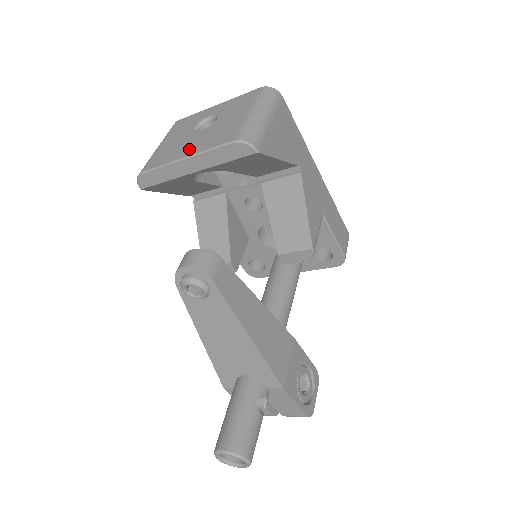
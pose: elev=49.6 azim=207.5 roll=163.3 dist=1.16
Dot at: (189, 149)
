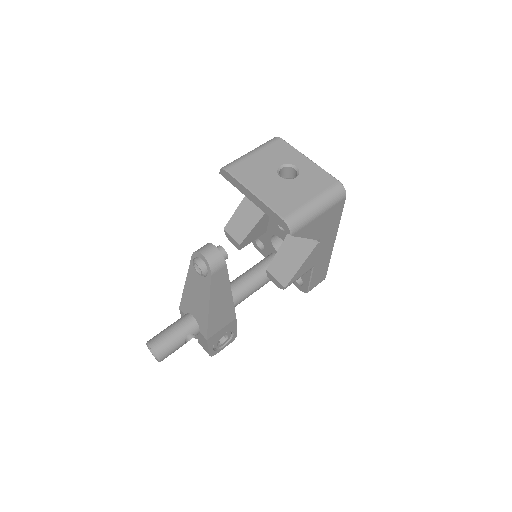
Dot at: (262, 188)
